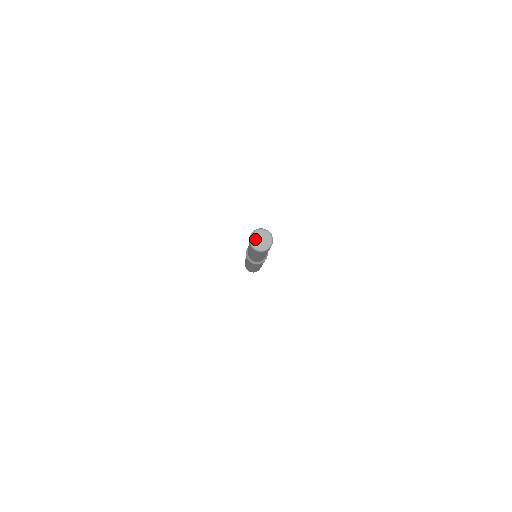
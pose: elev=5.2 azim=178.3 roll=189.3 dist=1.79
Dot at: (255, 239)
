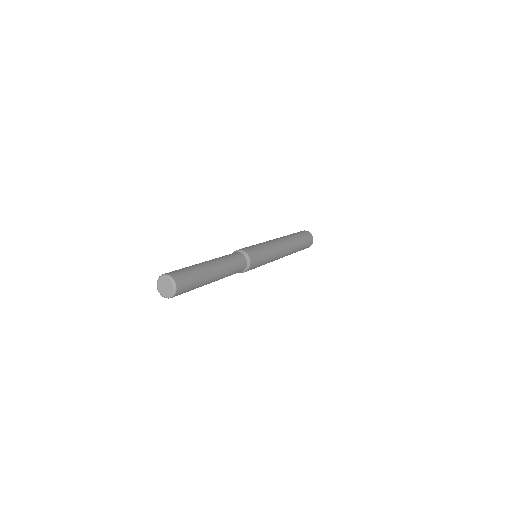
Dot at: (161, 290)
